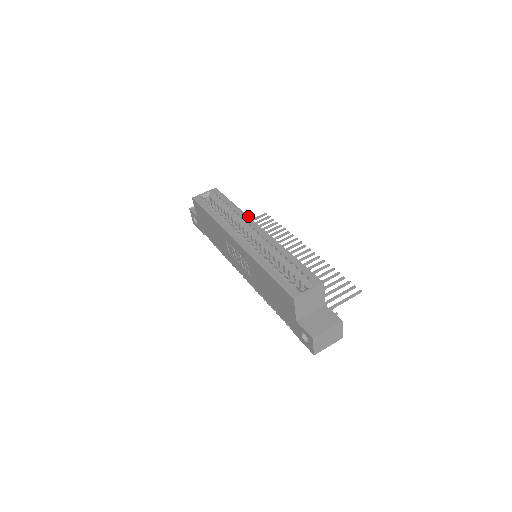
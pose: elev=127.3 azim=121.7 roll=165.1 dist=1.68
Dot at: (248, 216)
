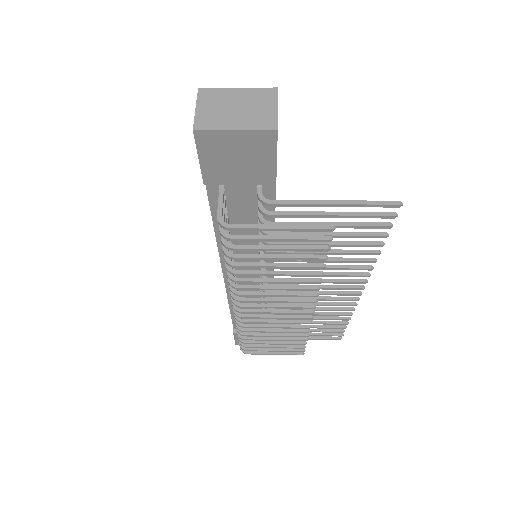
Dot at: occluded
